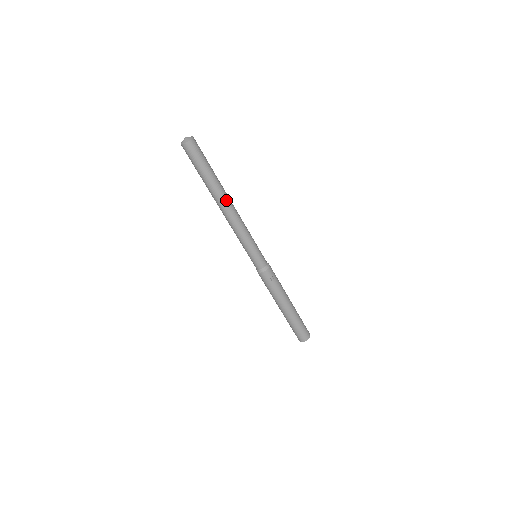
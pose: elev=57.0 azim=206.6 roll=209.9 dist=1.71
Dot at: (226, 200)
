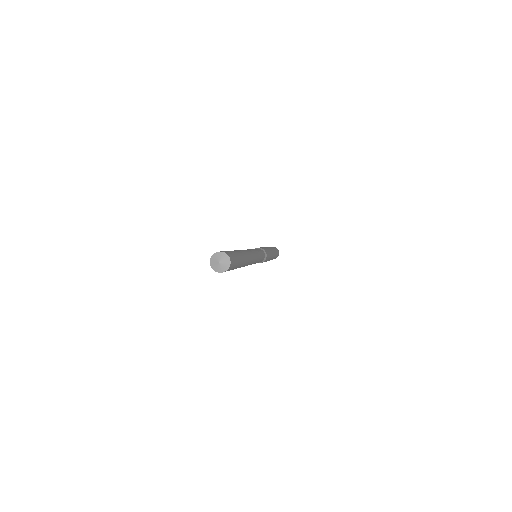
Dot at: (247, 264)
